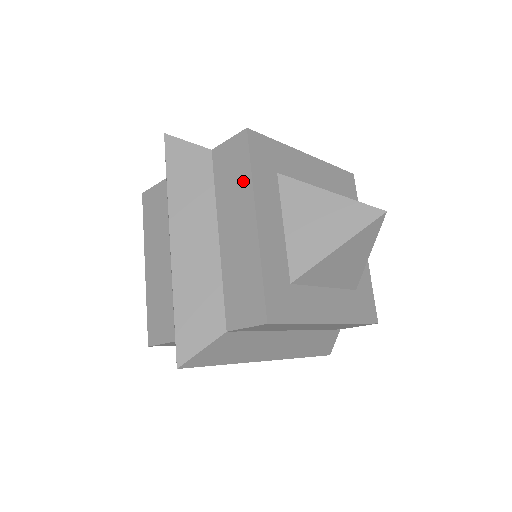
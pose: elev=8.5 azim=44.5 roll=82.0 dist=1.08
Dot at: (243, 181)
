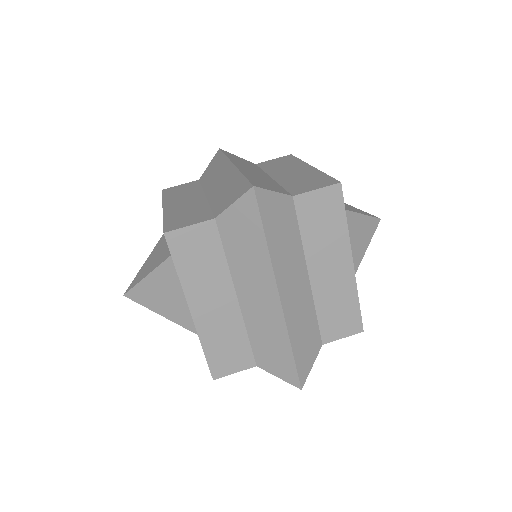
Dot at: (338, 231)
